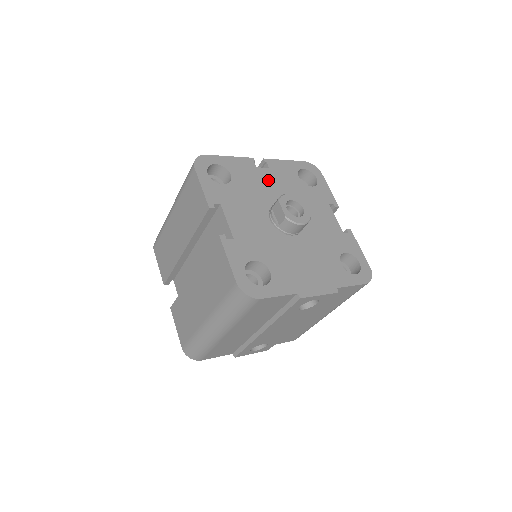
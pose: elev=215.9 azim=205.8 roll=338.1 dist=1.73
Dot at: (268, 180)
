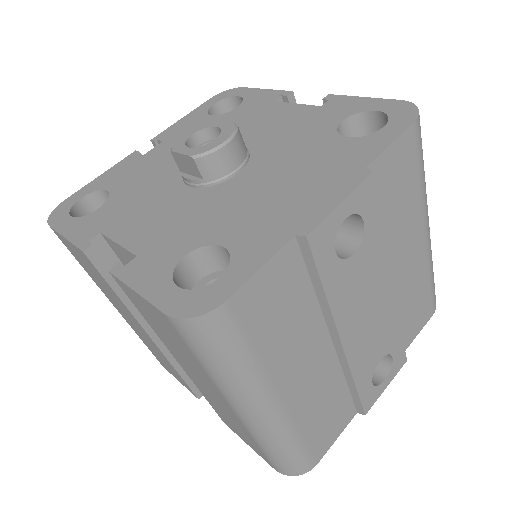
Dot at: (166, 152)
